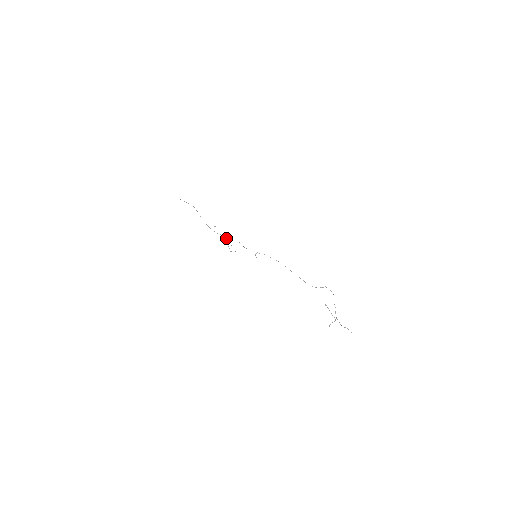
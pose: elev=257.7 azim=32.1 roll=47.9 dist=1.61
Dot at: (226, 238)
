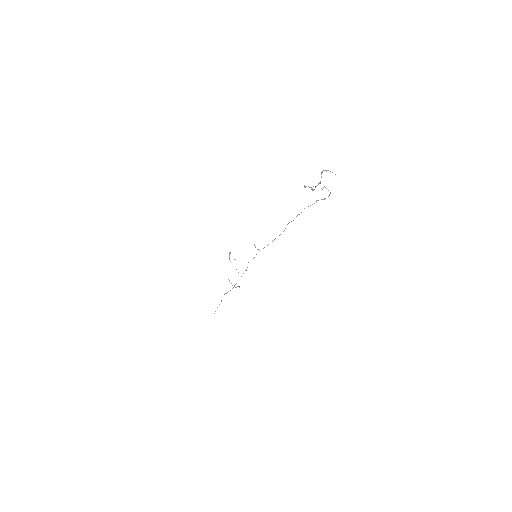
Dot at: occluded
